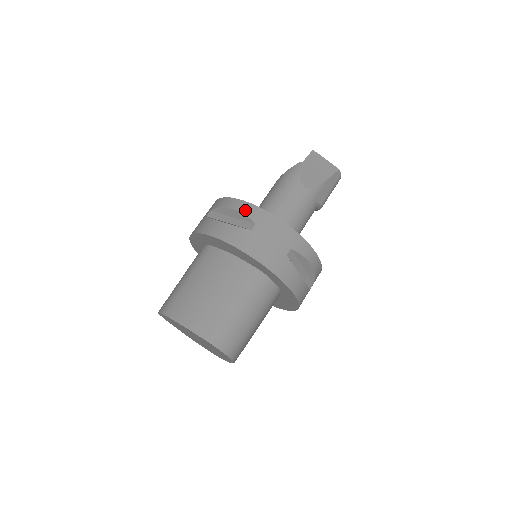
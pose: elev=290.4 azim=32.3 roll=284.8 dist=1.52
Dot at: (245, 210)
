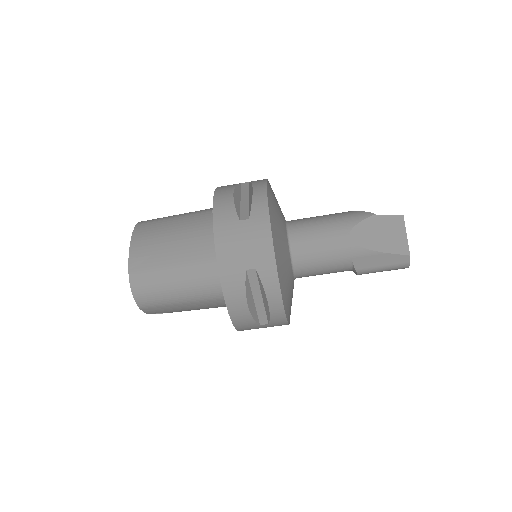
Dot at: (257, 201)
